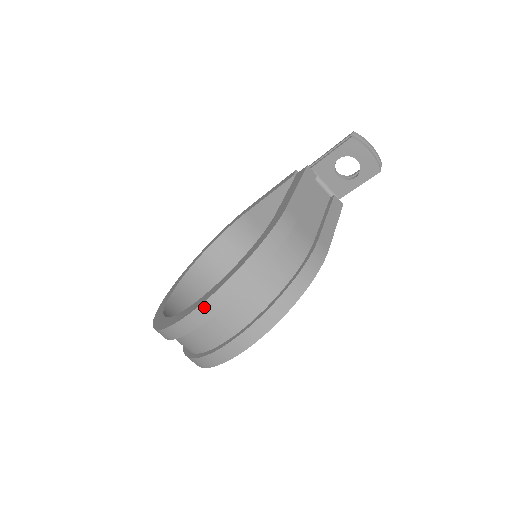
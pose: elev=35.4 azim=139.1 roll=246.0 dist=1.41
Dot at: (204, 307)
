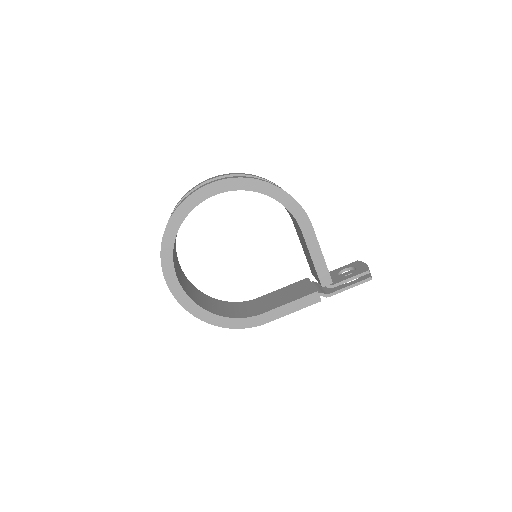
Dot at: occluded
